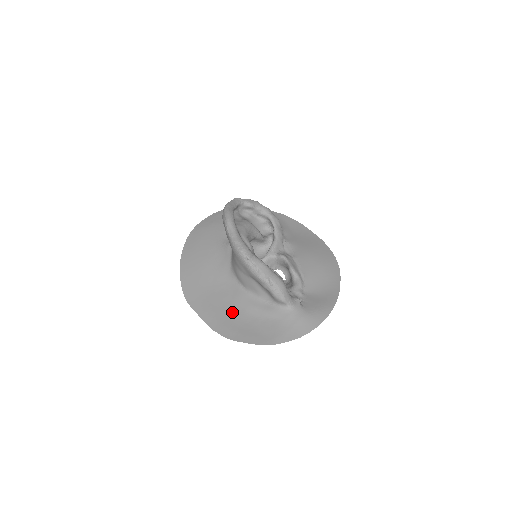
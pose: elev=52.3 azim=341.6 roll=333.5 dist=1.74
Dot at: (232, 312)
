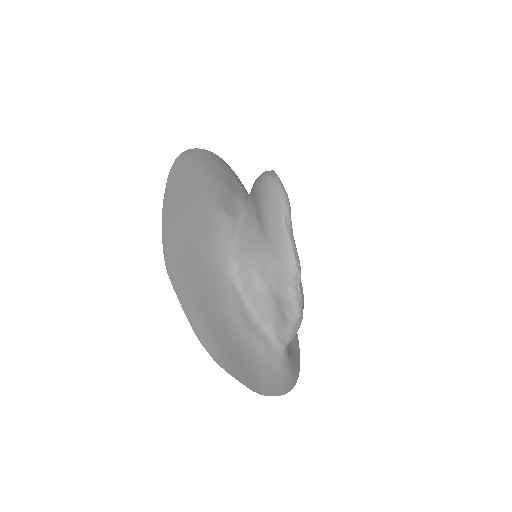
Dot at: (223, 322)
